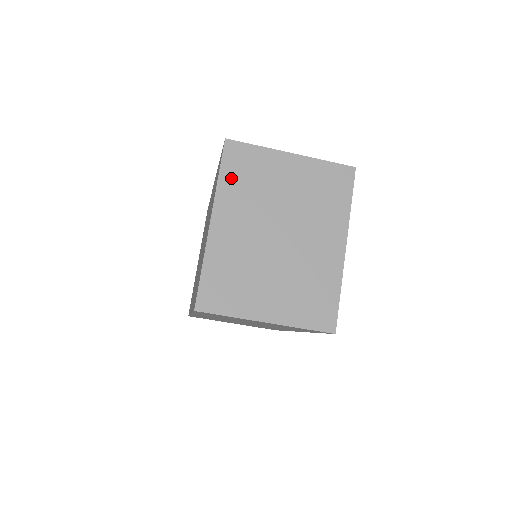
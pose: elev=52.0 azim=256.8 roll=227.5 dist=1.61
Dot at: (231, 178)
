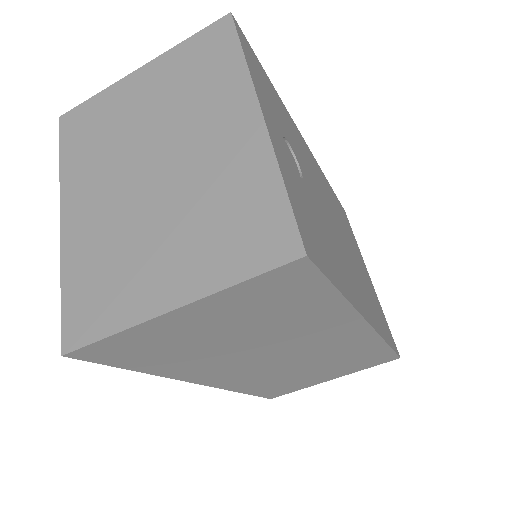
Dot at: (74, 151)
